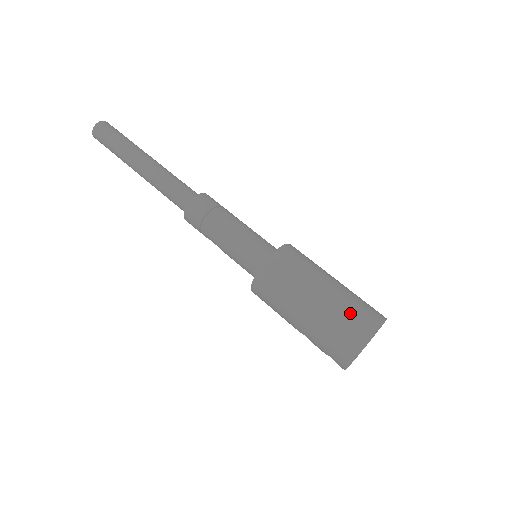
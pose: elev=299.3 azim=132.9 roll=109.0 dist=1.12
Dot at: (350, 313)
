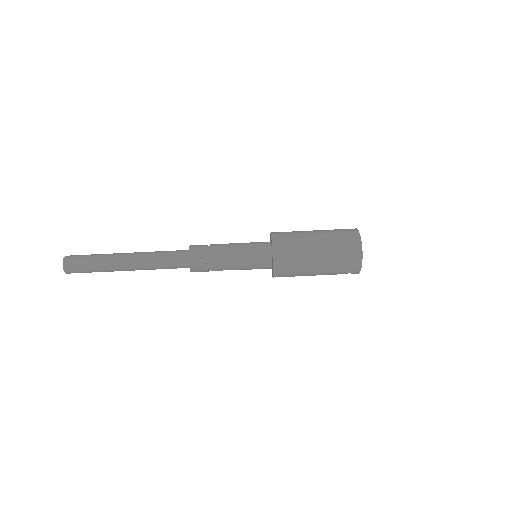
Dot at: (342, 243)
